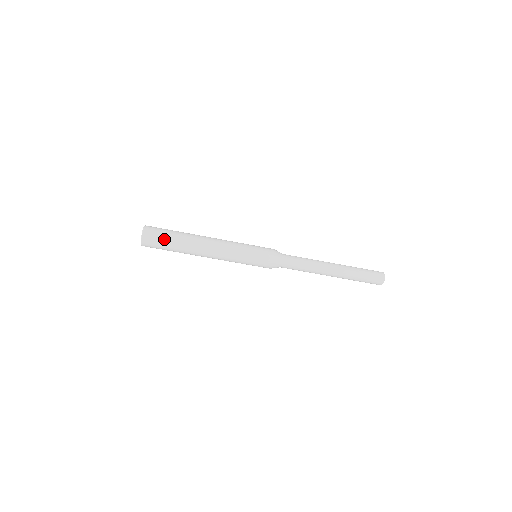
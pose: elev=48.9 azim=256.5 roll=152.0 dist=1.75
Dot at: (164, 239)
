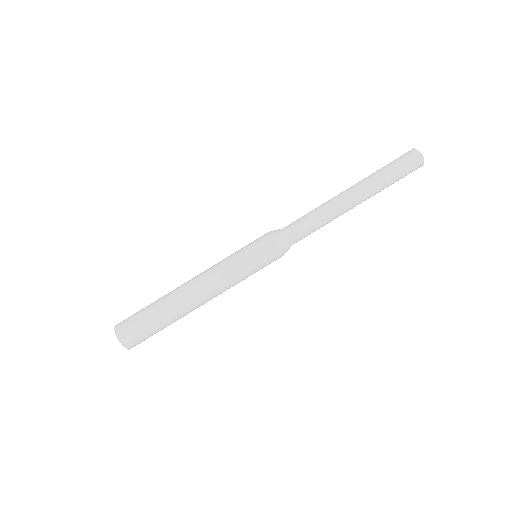
Dot at: (144, 325)
